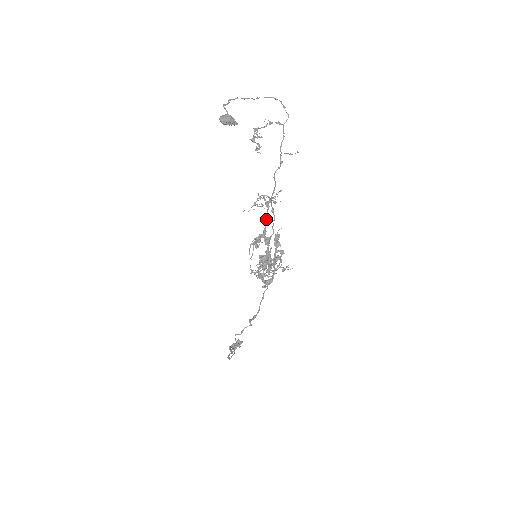
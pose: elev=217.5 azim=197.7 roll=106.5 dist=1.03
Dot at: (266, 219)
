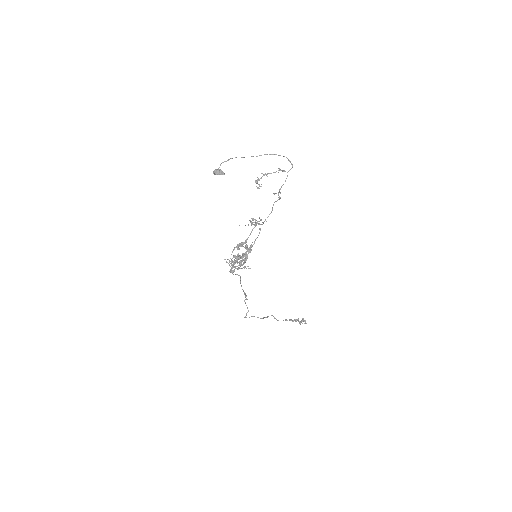
Dot at: (250, 234)
